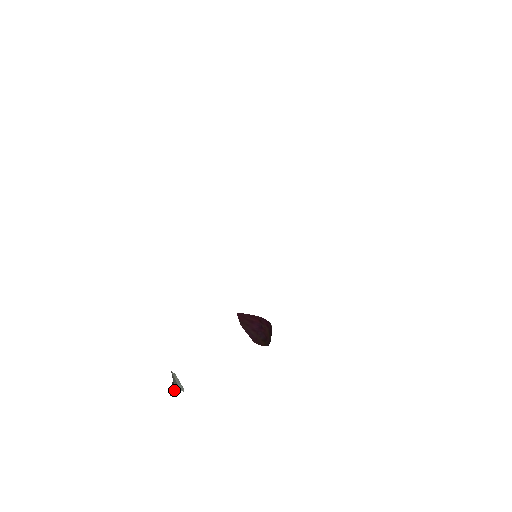
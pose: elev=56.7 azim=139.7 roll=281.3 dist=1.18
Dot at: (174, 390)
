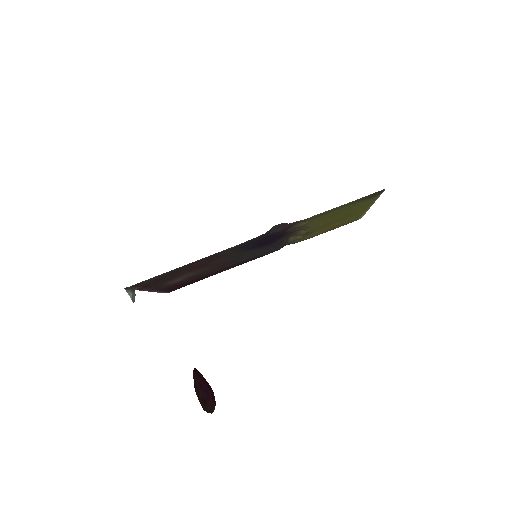
Dot at: (129, 292)
